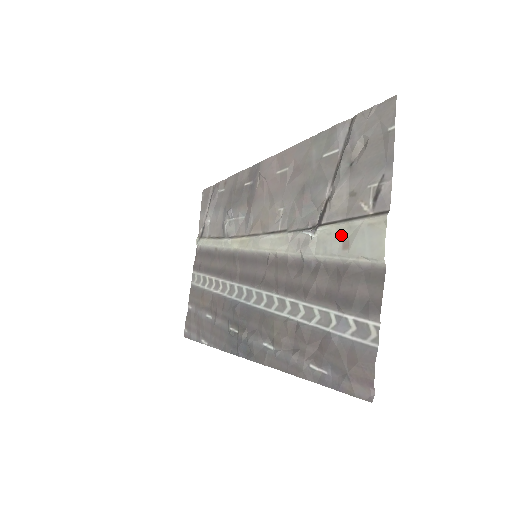
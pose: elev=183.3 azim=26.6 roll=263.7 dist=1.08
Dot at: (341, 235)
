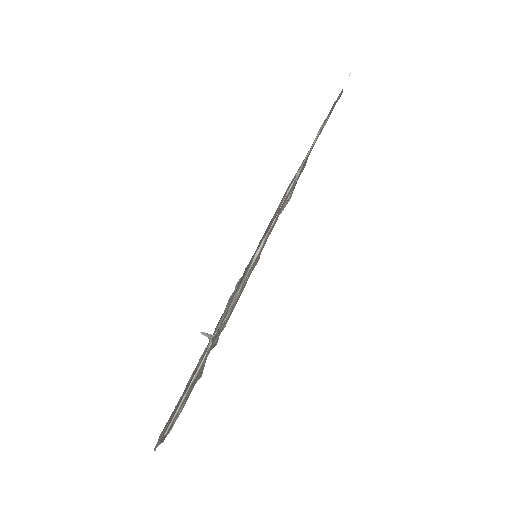
Dot at: occluded
